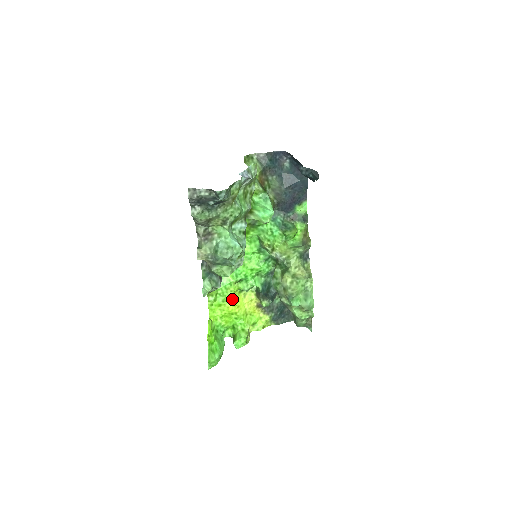
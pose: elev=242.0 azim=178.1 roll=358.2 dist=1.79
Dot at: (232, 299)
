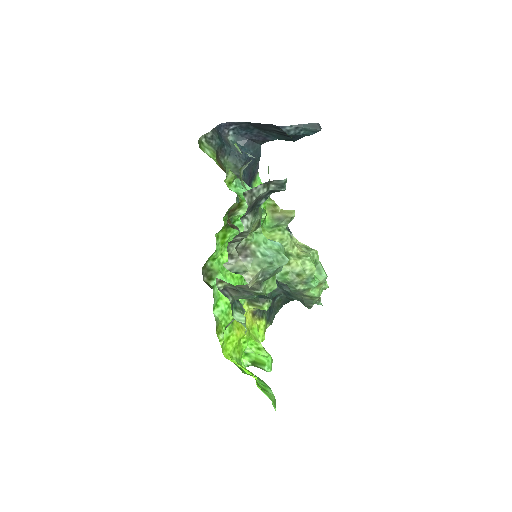
Dot at: (234, 323)
